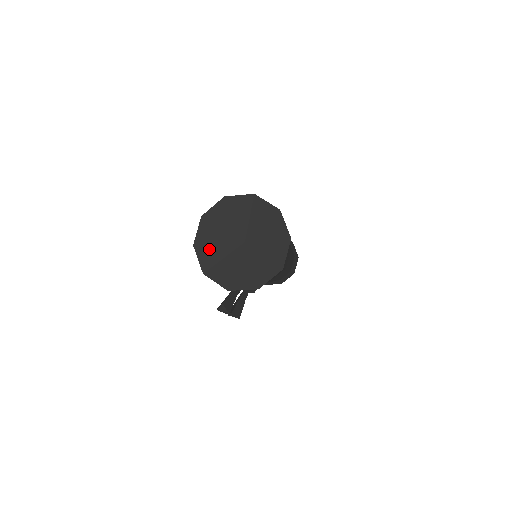
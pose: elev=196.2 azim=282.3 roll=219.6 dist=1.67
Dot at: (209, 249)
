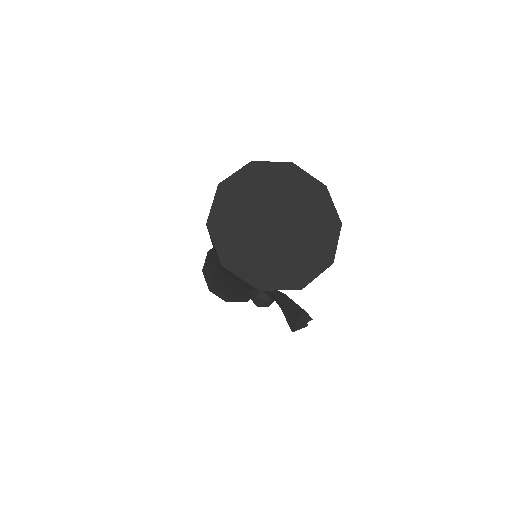
Dot at: (244, 257)
